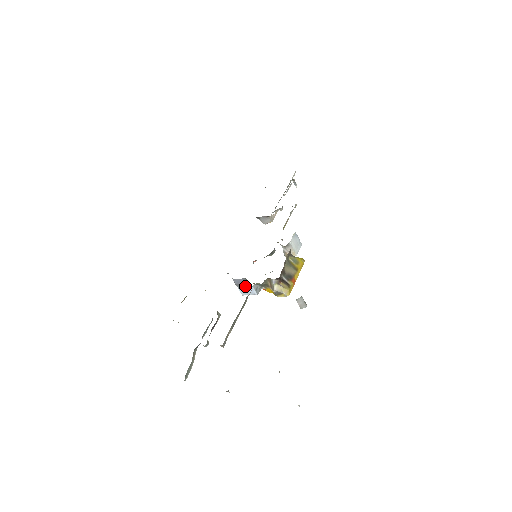
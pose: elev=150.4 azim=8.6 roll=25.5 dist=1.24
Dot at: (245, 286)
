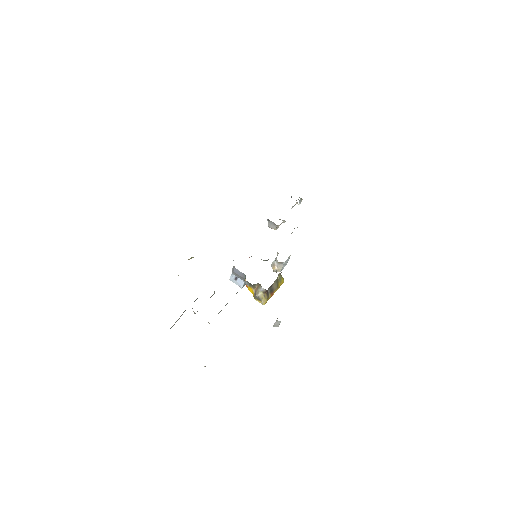
Dot at: (238, 277)
